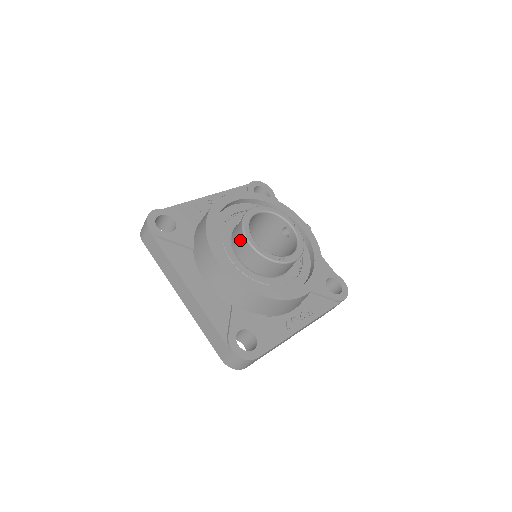
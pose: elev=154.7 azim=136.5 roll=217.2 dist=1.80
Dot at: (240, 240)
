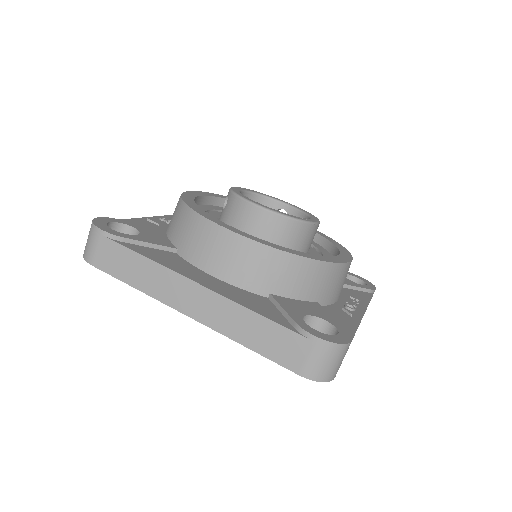
Dot at: (241, 212)
